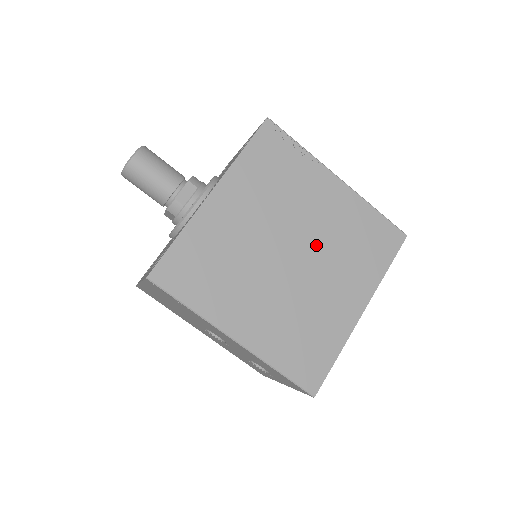
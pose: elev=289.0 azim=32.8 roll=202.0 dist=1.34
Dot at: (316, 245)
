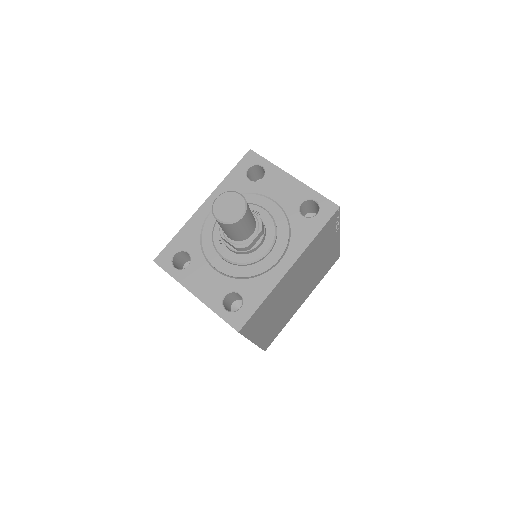
Dot at: (309, 278)
